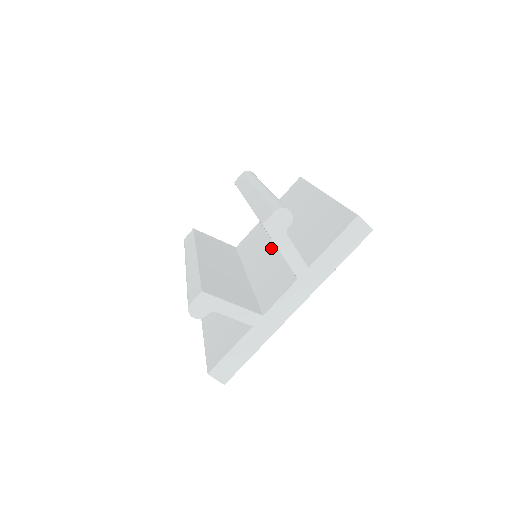
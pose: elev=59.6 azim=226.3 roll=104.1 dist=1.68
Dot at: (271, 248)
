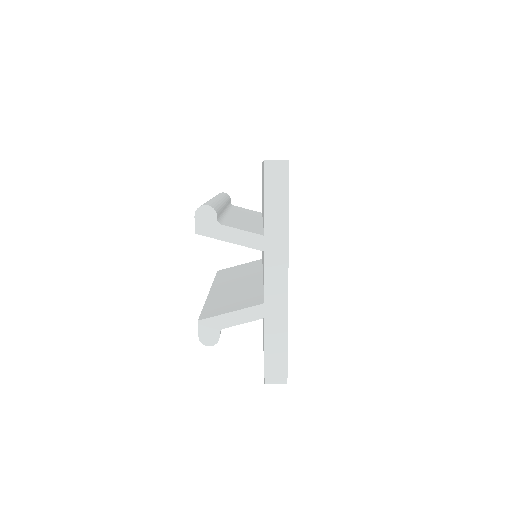
Dot at: occluded
